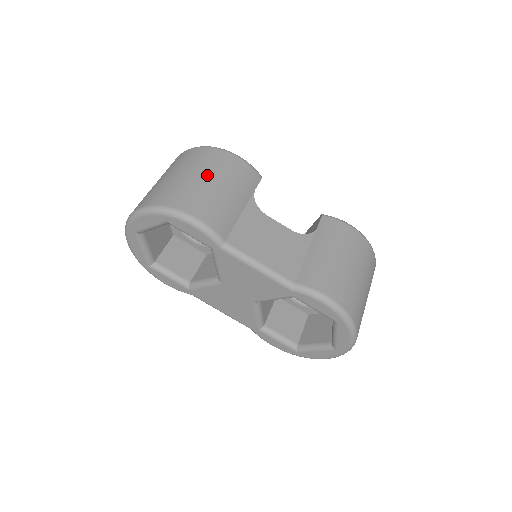
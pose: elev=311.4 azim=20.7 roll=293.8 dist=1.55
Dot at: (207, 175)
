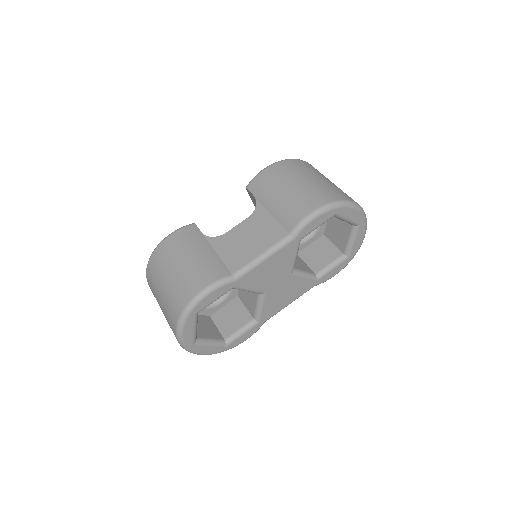
Dot at: (173, 266)
